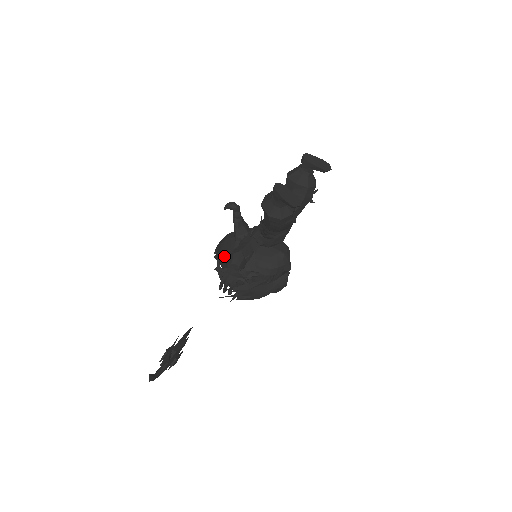
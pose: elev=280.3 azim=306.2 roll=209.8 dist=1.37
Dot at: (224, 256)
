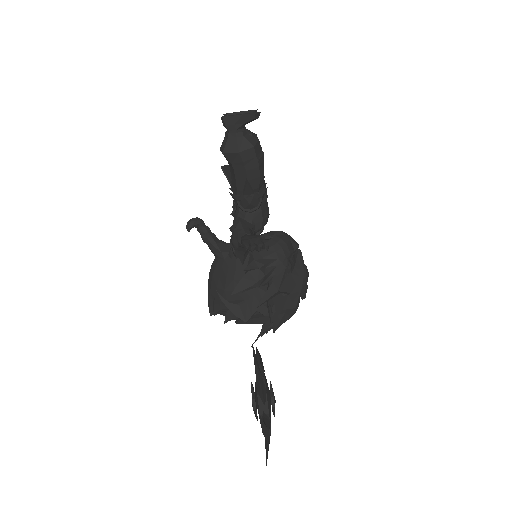
Dot at: (224, 286)
